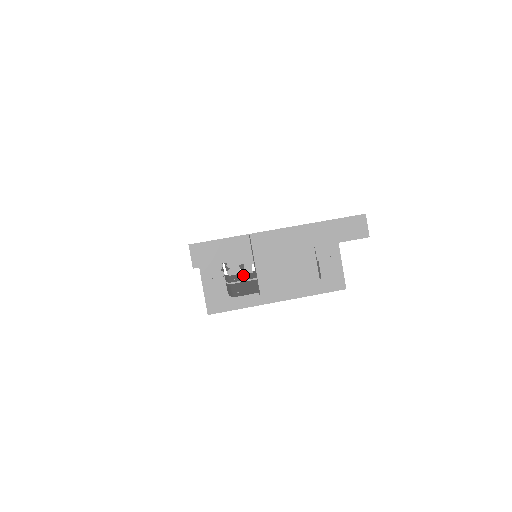
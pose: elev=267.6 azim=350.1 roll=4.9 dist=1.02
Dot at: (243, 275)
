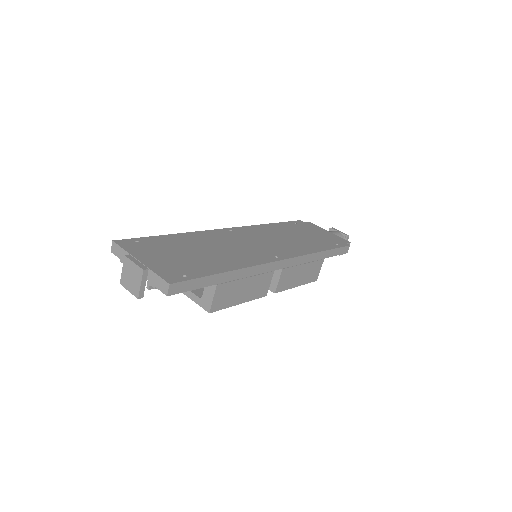
Dot at: occluded
